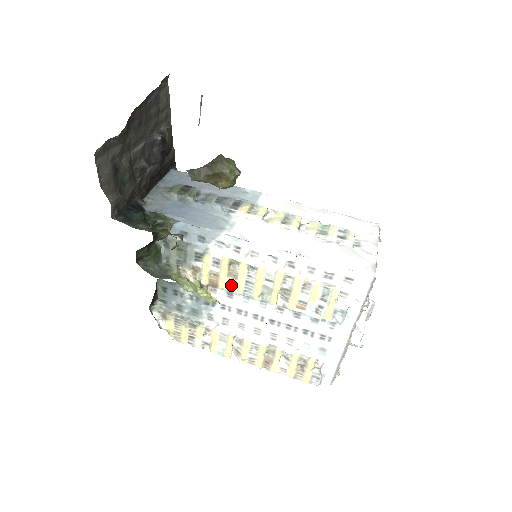
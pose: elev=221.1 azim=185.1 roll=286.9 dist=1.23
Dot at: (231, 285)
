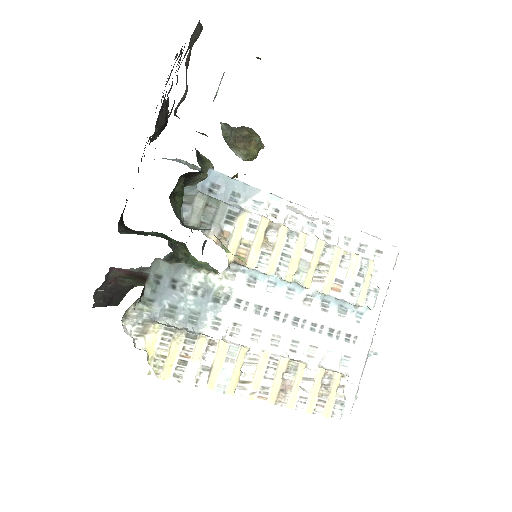
Dot at: (262, 261)
